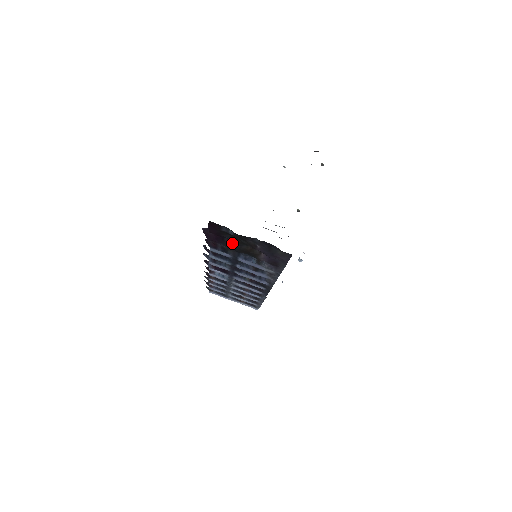
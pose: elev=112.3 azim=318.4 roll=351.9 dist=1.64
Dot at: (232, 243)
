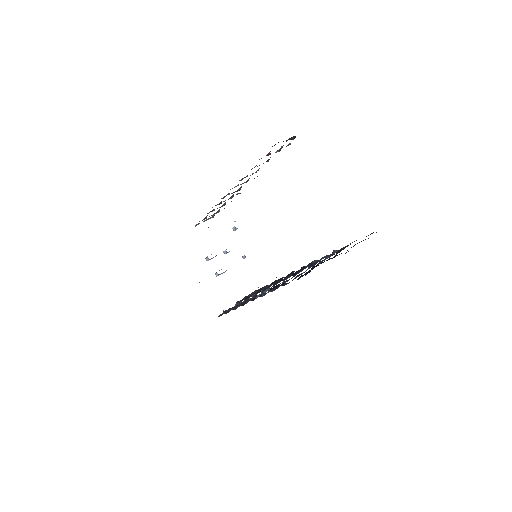
Dot at: (326, 260)
